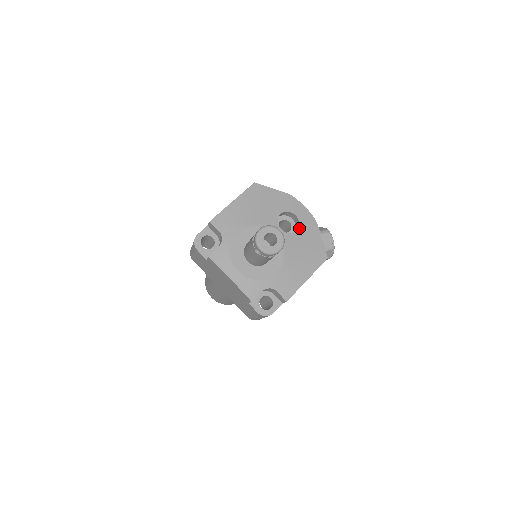
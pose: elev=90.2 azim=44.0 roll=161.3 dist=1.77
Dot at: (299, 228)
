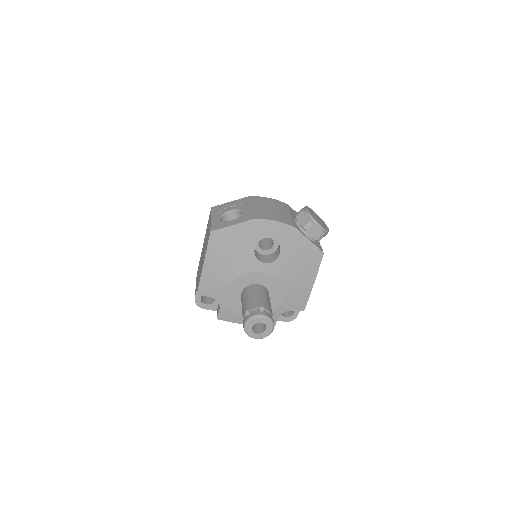
Dot at: (280, 248)
